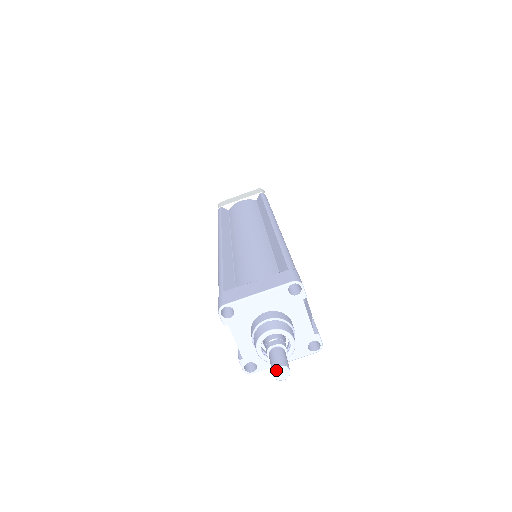
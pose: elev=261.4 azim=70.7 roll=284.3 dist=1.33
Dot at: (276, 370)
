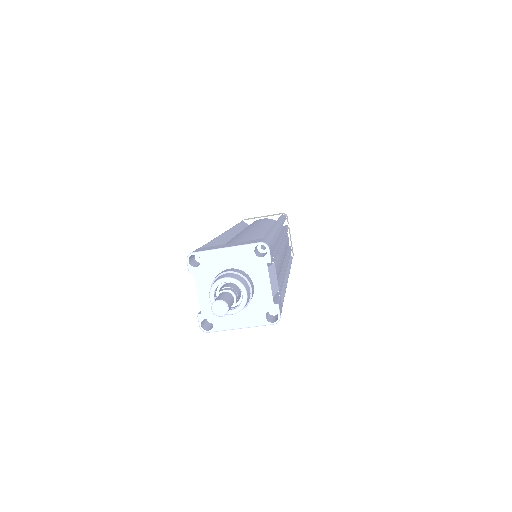
Dot at: (215, 303)
